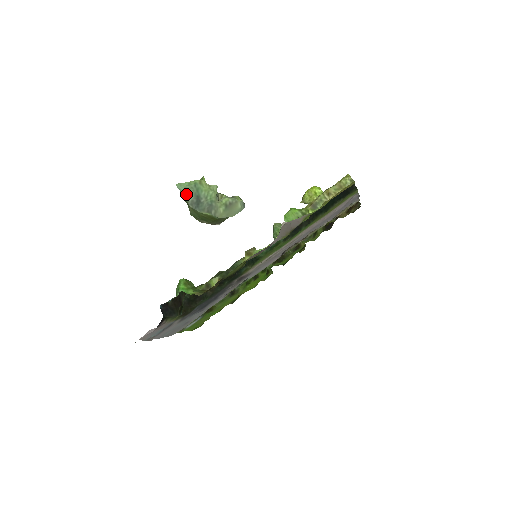
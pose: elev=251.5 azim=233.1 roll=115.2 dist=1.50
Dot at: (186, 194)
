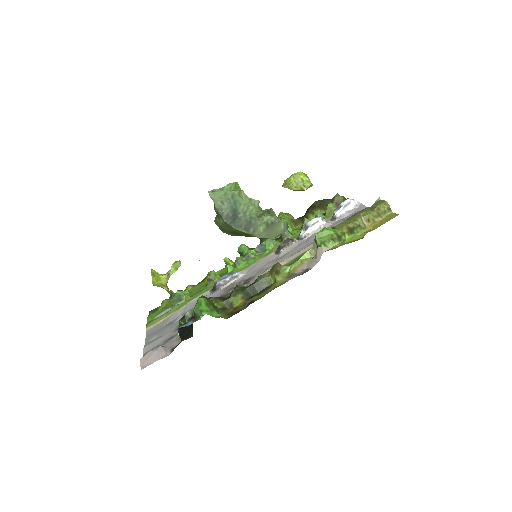
Dot at: (220, 206)
